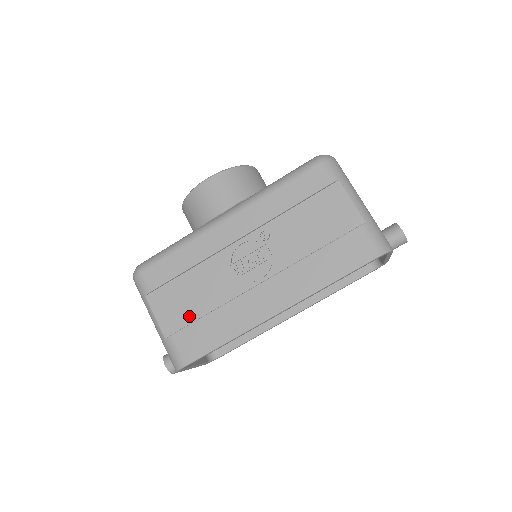
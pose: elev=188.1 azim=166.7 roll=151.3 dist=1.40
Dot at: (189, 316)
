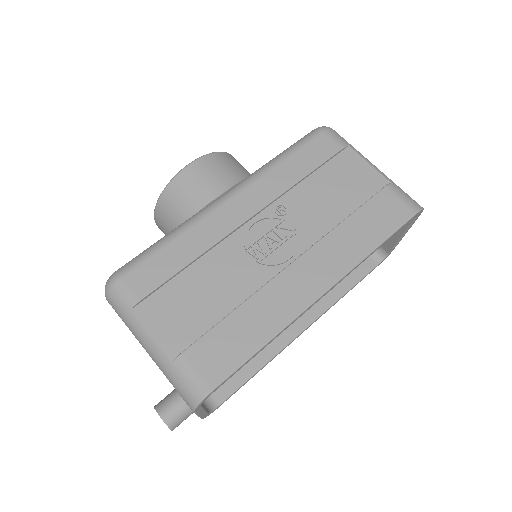
Dot at: (202, 323)
